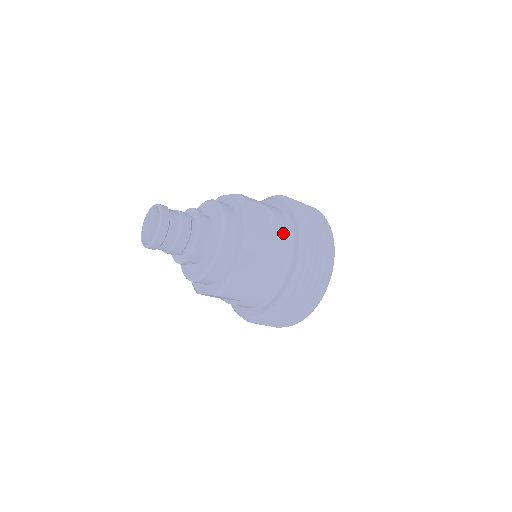
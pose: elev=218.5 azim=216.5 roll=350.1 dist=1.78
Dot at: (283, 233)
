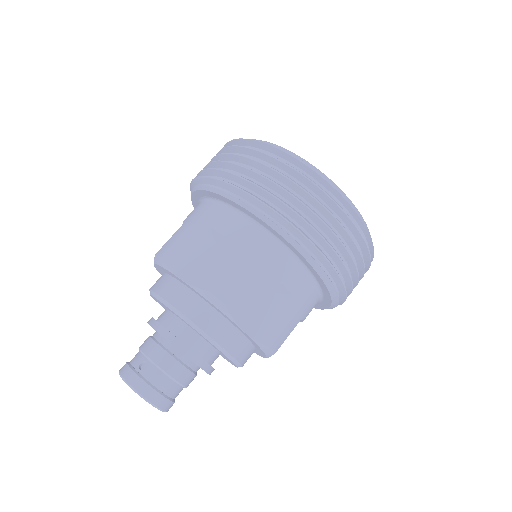
Dot at: (233, 230)
